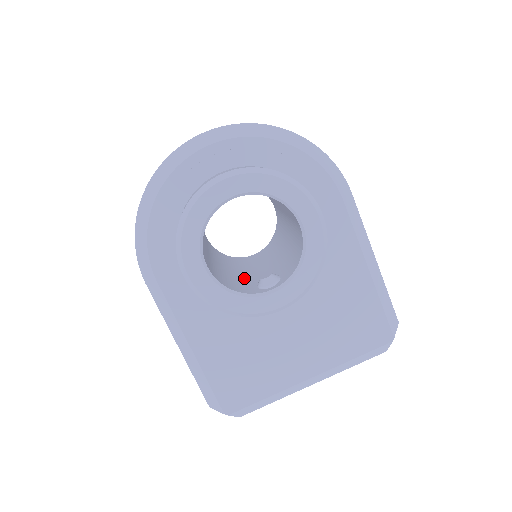
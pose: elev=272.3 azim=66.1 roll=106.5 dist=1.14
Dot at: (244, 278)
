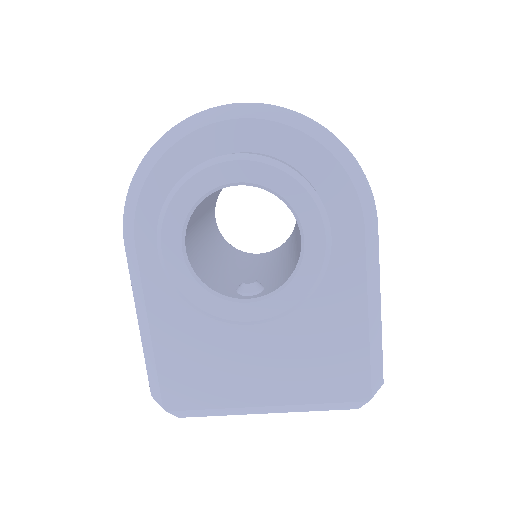
Dot at: (230, 275)
